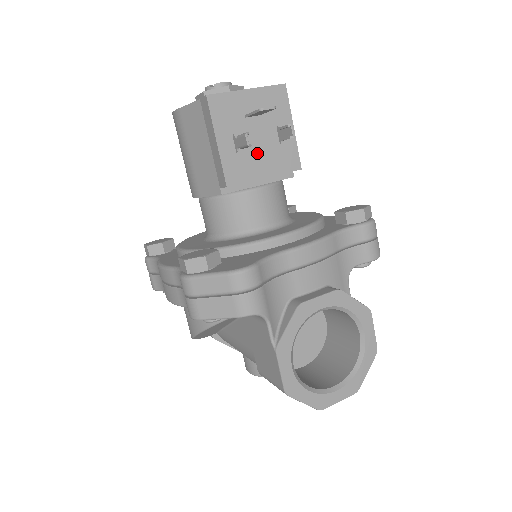
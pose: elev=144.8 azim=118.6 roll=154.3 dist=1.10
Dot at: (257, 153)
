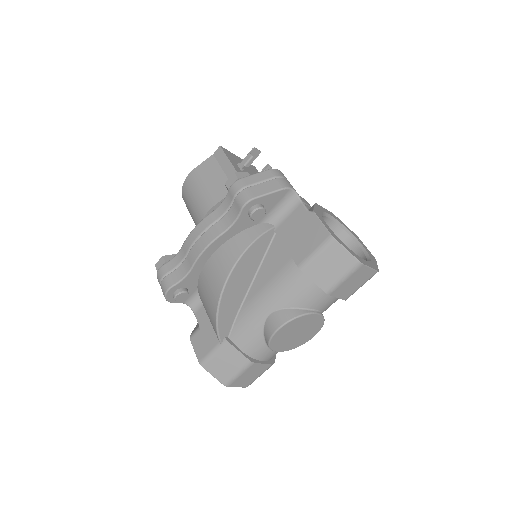
Dot at: occluded
